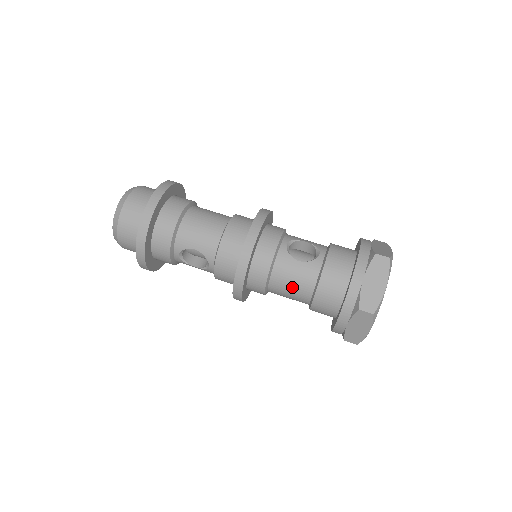
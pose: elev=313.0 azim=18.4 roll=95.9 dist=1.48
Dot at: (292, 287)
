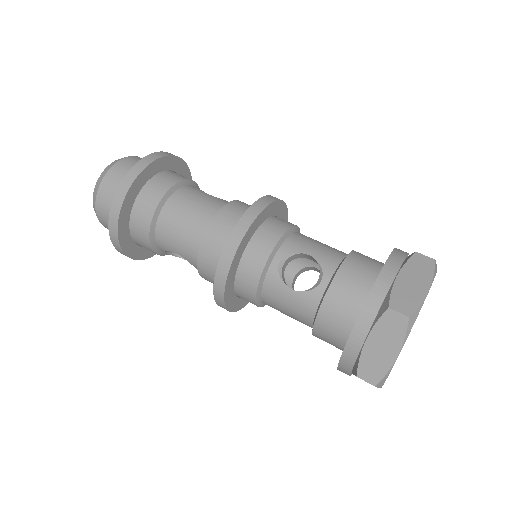
Dot at: (288, 314)
